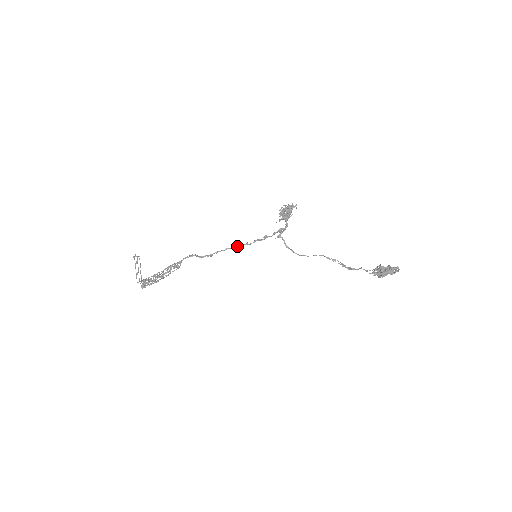
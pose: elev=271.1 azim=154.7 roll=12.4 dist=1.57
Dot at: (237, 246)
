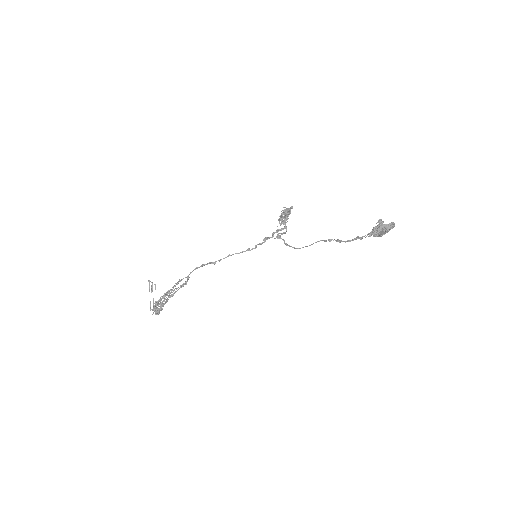
Dot at: occluded
